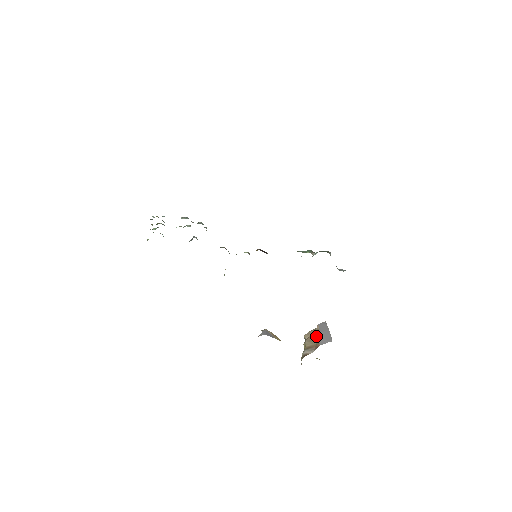
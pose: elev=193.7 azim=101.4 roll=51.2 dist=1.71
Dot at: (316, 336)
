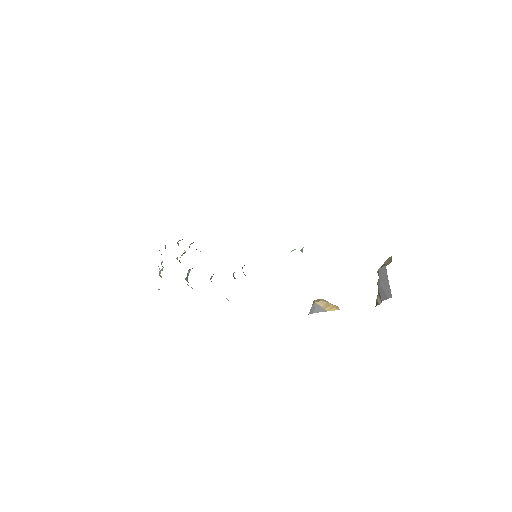
Dot at: (378, 286)
